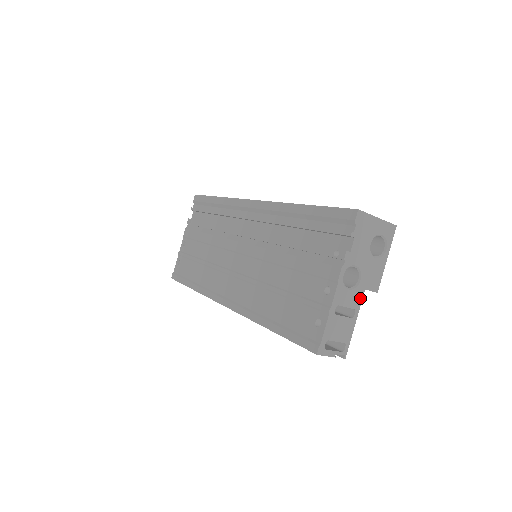
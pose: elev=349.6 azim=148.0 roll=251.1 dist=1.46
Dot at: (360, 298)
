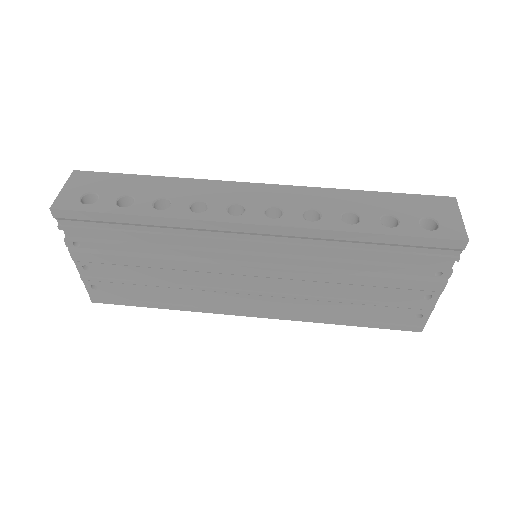
Dot at: occluded
